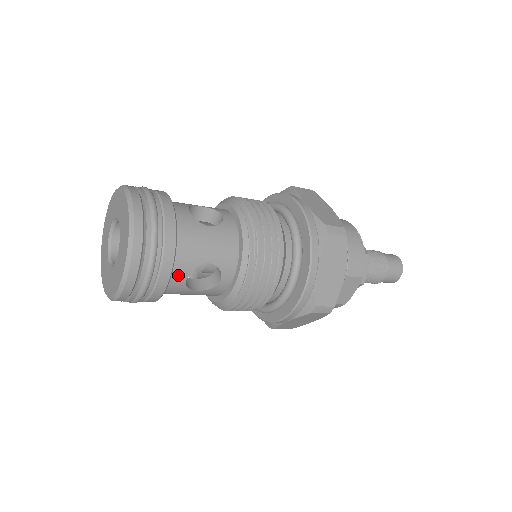
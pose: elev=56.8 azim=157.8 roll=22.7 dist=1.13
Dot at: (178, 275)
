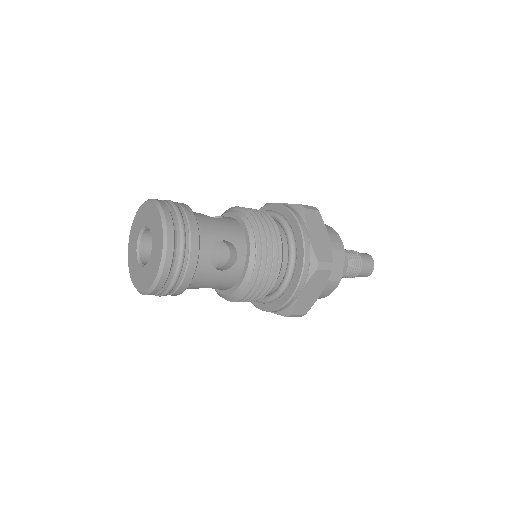
Dot at: (204, 251)
